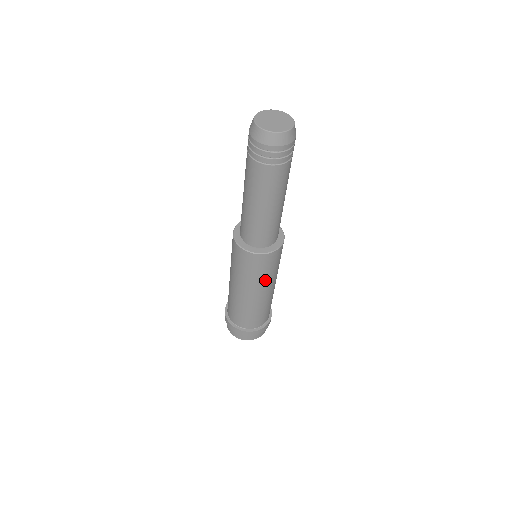
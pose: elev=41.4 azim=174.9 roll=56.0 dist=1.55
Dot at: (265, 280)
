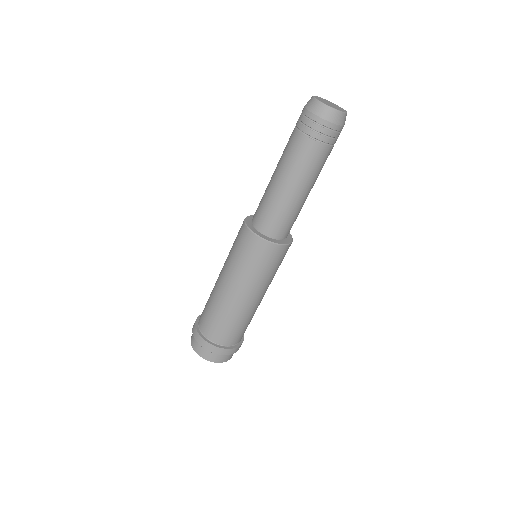
Dot at: (243, 273)
